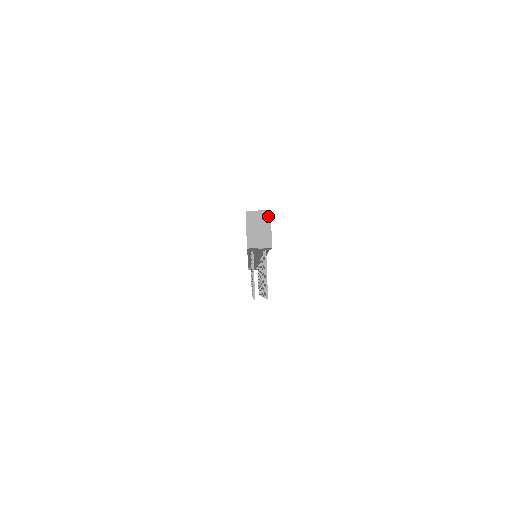
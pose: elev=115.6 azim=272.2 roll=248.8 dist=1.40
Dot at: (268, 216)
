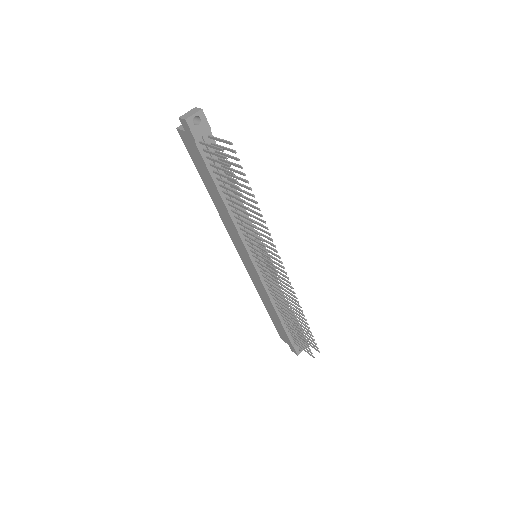
Dot at: (193, 120)
